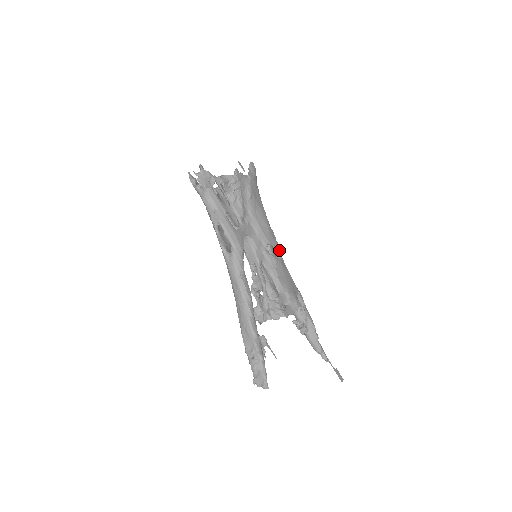
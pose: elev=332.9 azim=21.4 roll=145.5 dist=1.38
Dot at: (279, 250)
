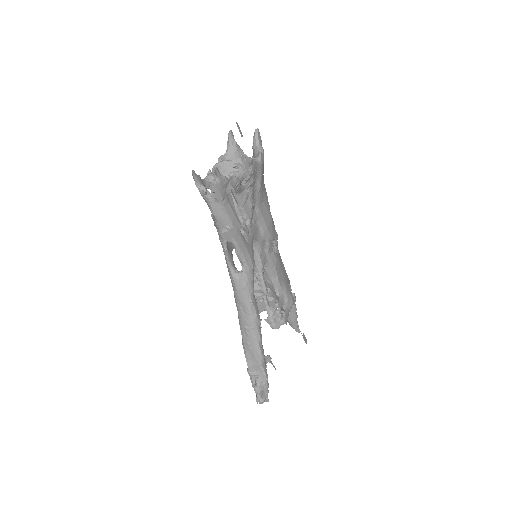
Dot at: (277, 241)
